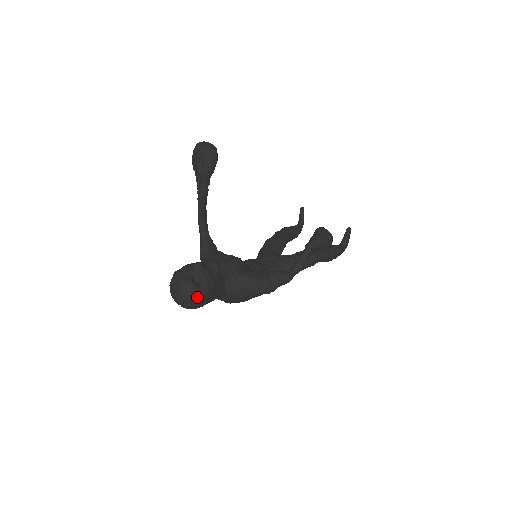
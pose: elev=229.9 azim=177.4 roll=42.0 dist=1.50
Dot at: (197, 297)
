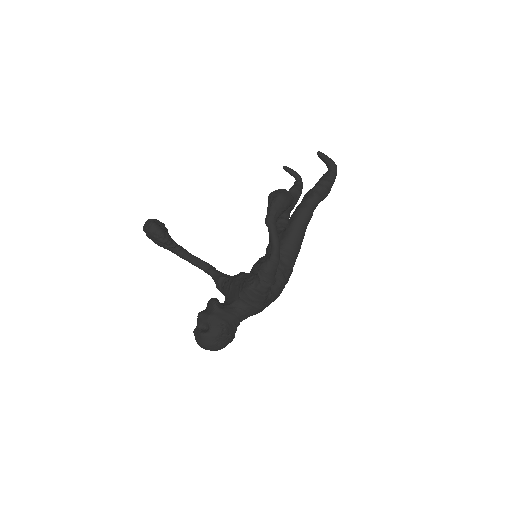
Dot at: (215, 339)
